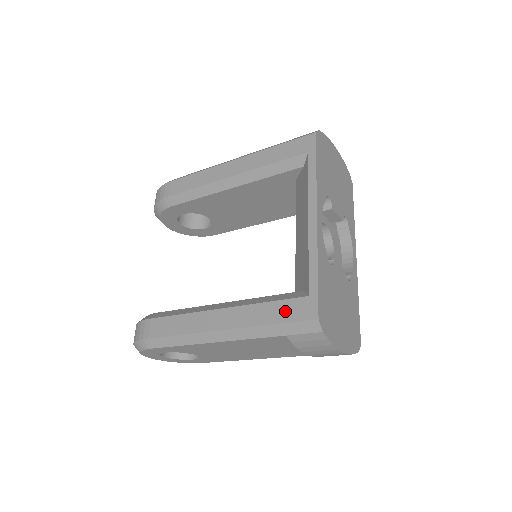
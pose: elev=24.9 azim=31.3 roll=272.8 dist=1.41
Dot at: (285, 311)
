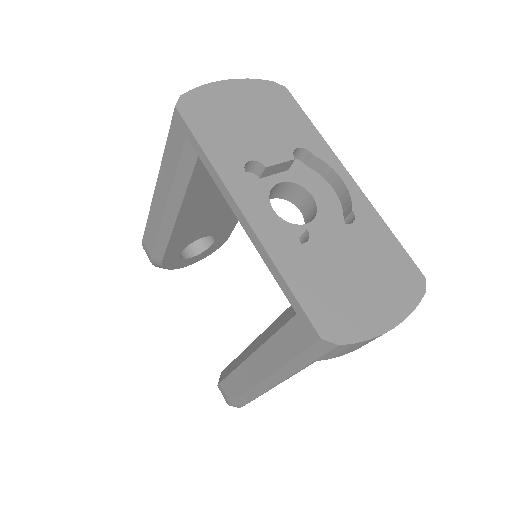
Dot at: (291, 340)
